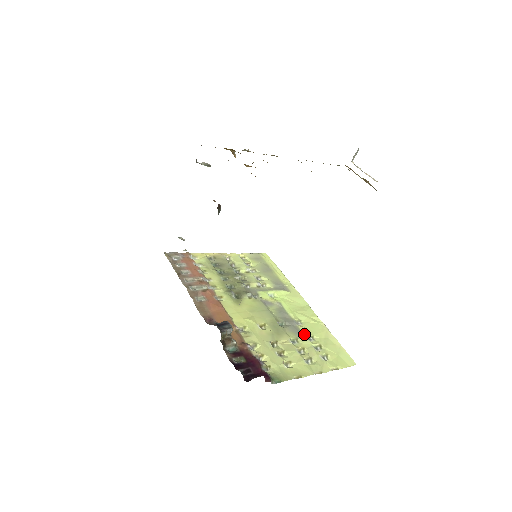
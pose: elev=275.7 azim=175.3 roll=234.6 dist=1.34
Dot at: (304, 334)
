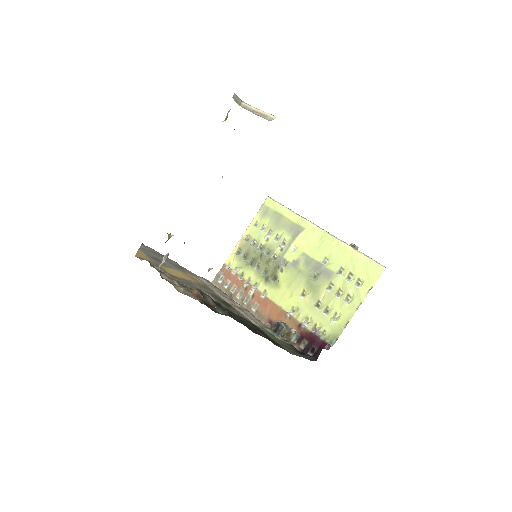
Dot at: (334, 272)
